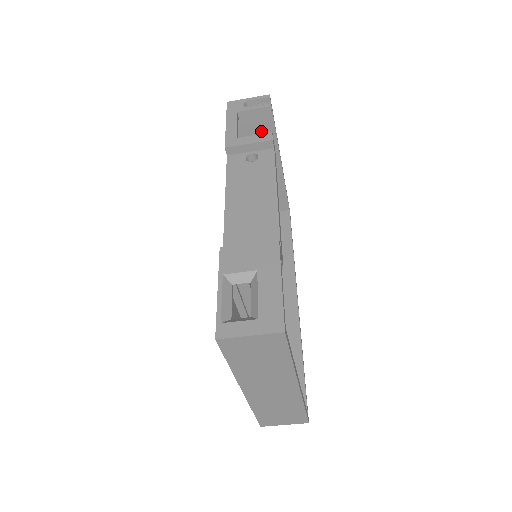
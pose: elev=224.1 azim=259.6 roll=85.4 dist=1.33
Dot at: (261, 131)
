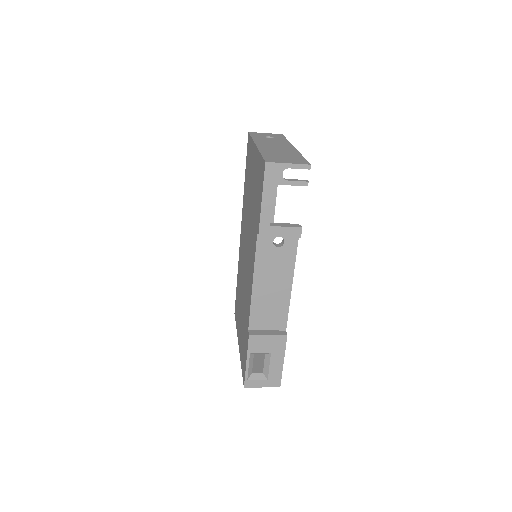
Dot at: occluded
